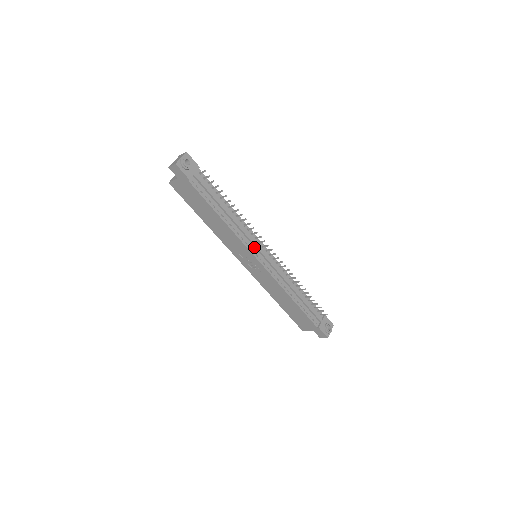
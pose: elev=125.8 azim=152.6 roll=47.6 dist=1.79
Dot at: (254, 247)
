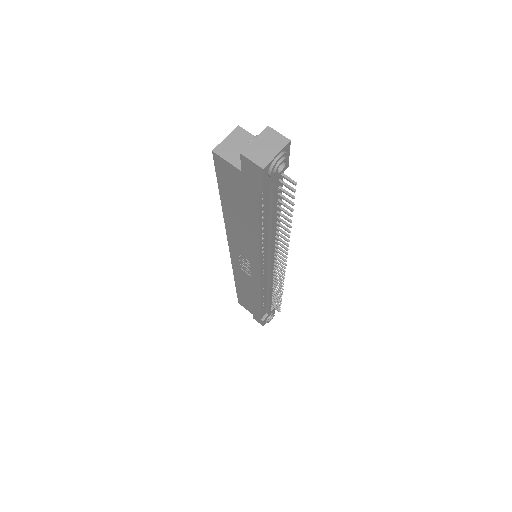
Dot at: (267, 261)
